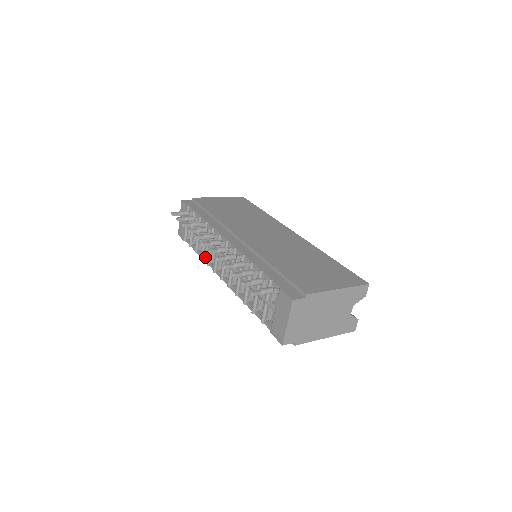
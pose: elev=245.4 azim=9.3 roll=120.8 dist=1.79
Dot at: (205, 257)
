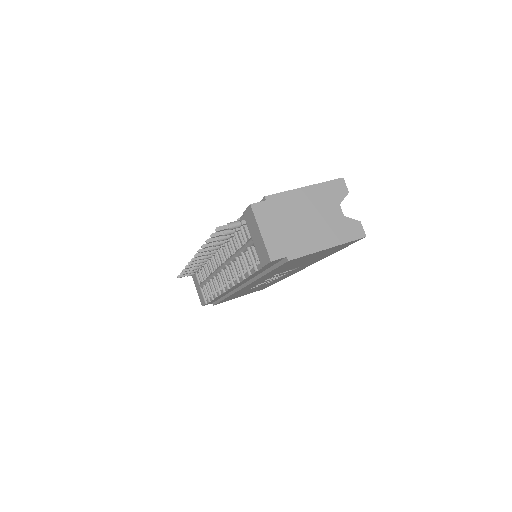
Dot at: (217, 292)
